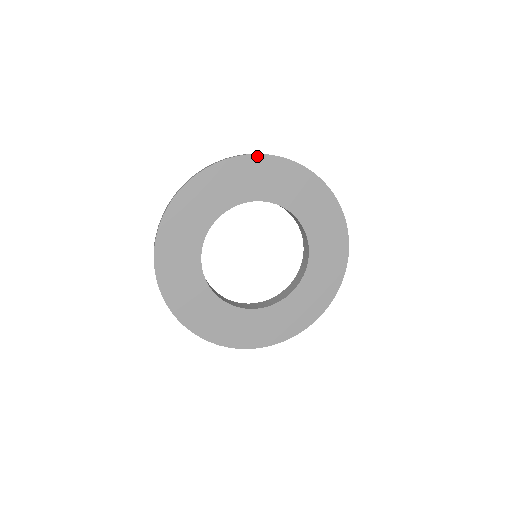
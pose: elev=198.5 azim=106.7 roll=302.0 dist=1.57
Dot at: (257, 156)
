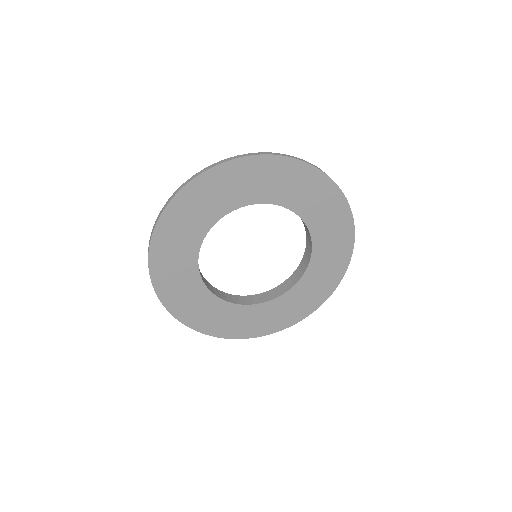
Dot at: (250, 158)
